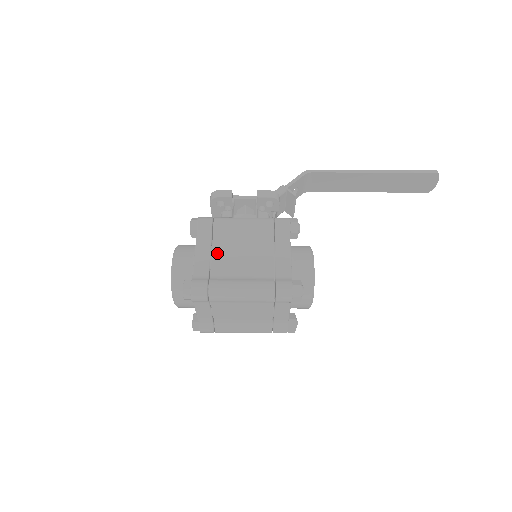
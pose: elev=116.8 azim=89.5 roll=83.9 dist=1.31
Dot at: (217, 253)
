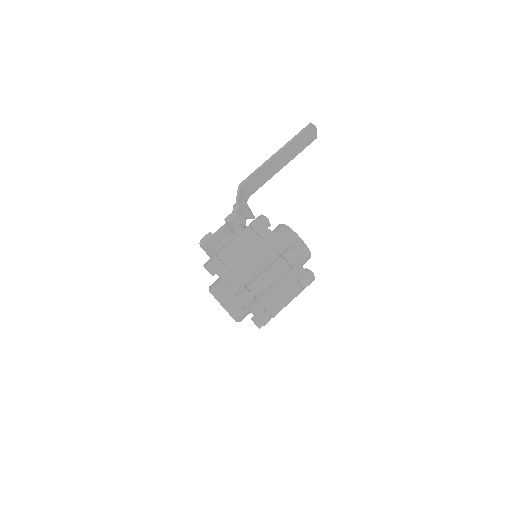
Dot at: (236, 270)
